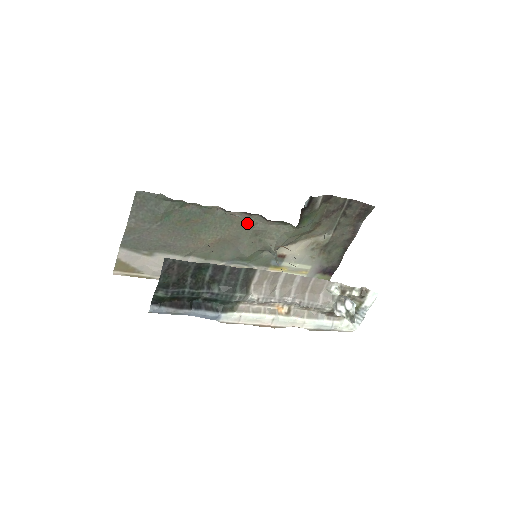
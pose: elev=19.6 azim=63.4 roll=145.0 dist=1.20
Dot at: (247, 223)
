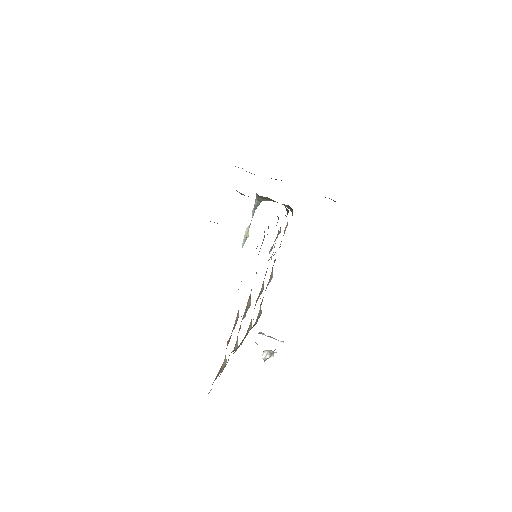
Dot at: occluded
